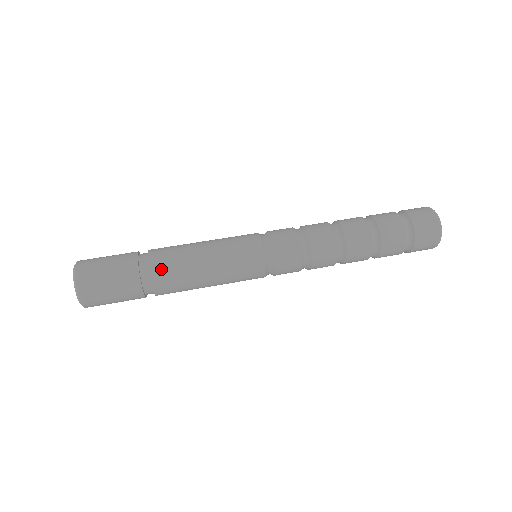
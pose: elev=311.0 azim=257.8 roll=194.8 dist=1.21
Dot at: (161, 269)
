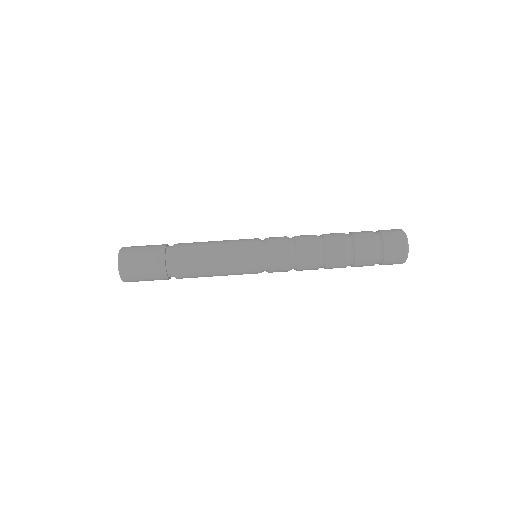
Dot at: (183, 274)
